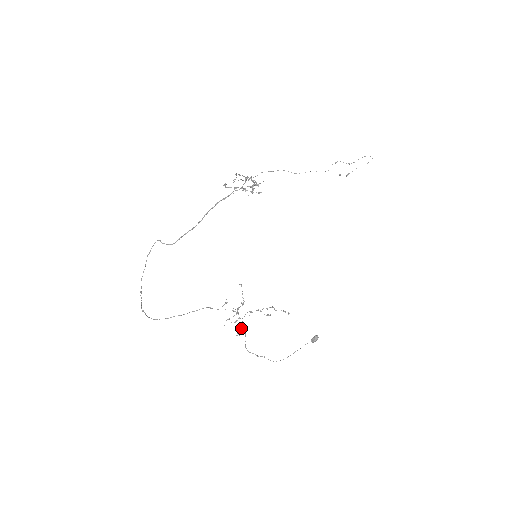
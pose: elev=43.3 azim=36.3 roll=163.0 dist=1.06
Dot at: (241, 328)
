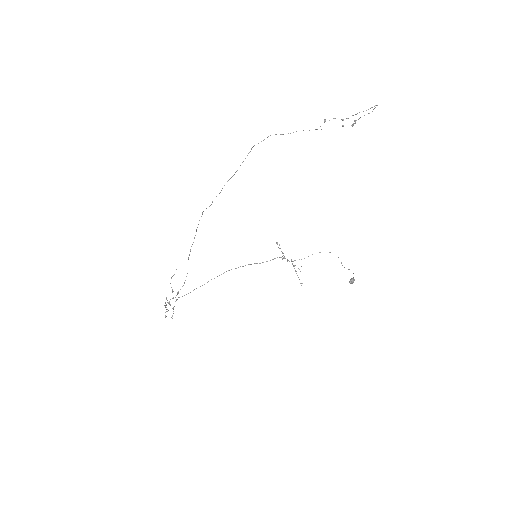
Dot at: occluded
